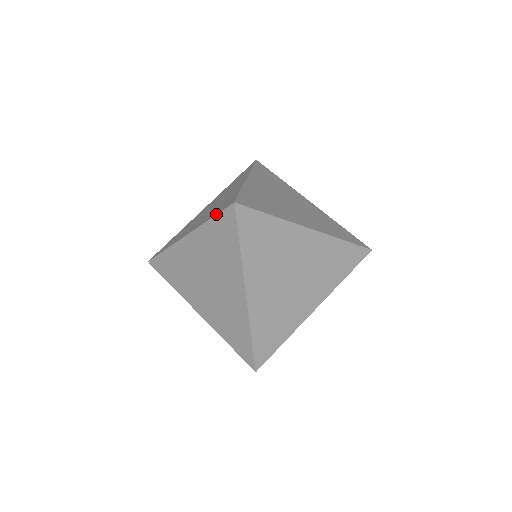
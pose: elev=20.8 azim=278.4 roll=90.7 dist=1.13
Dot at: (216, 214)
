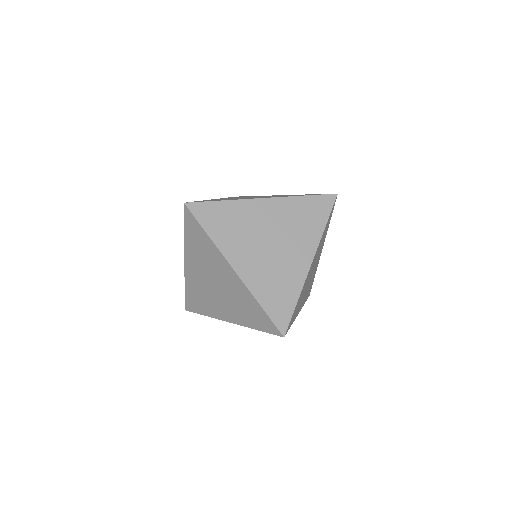
Dot at: (184, 224)
